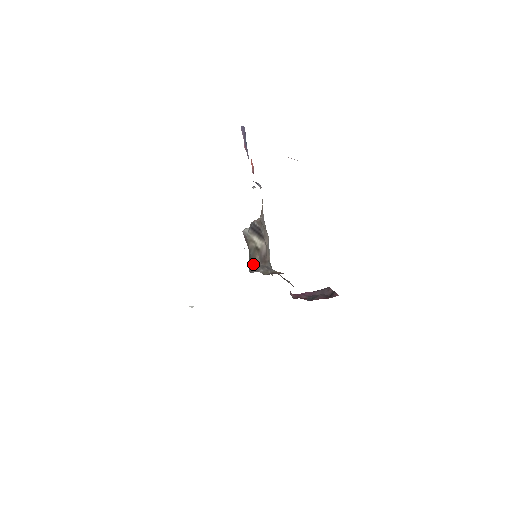
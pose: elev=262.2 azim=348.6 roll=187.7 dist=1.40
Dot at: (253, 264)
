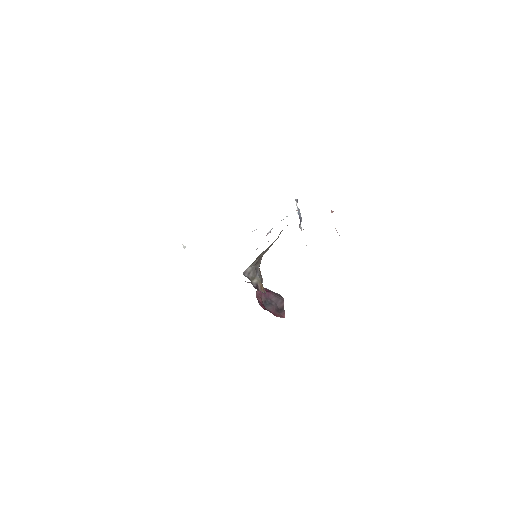
Dot at: (250, 266)
